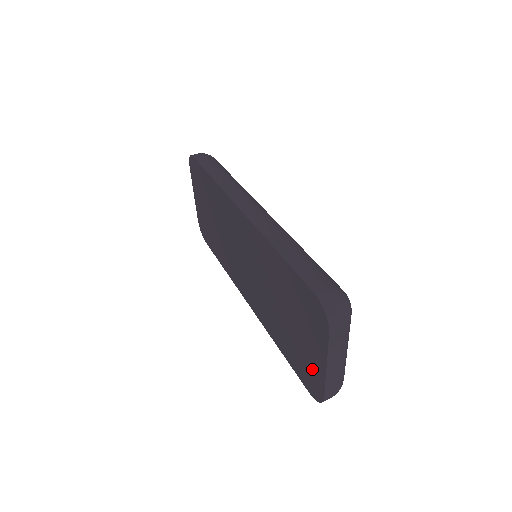
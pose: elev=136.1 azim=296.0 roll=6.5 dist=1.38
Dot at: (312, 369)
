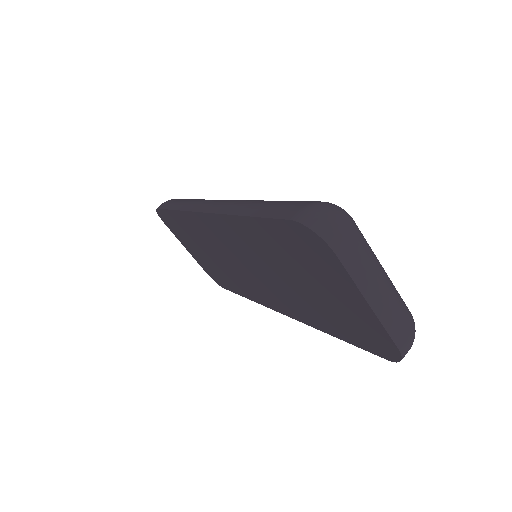
Dot at: (364, 324)
